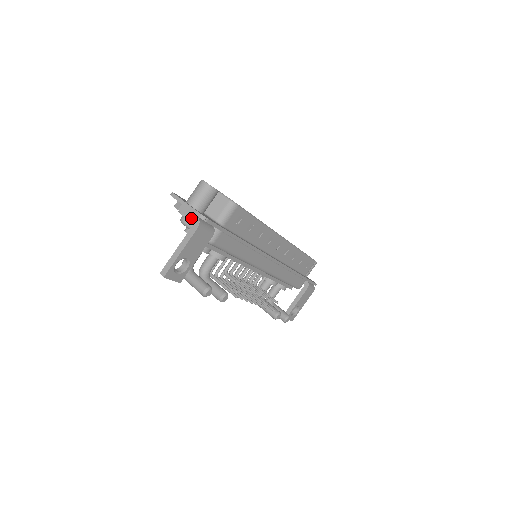
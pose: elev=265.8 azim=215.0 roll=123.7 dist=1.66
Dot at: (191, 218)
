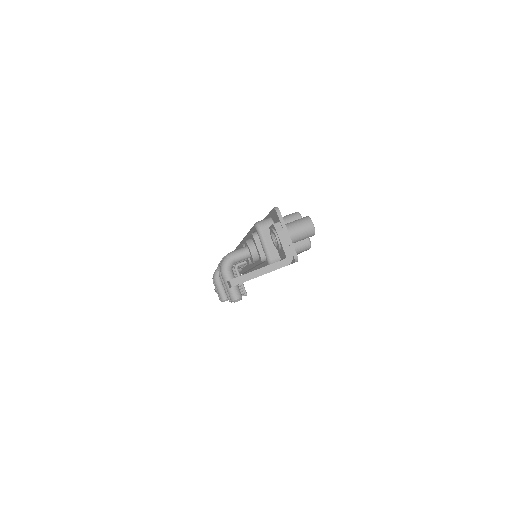
Dot at: (286, 251)
